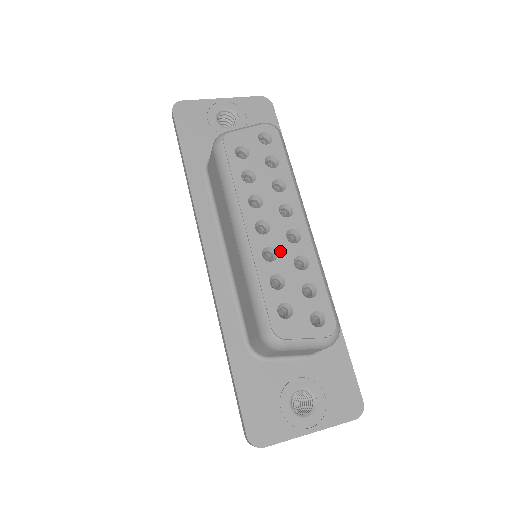
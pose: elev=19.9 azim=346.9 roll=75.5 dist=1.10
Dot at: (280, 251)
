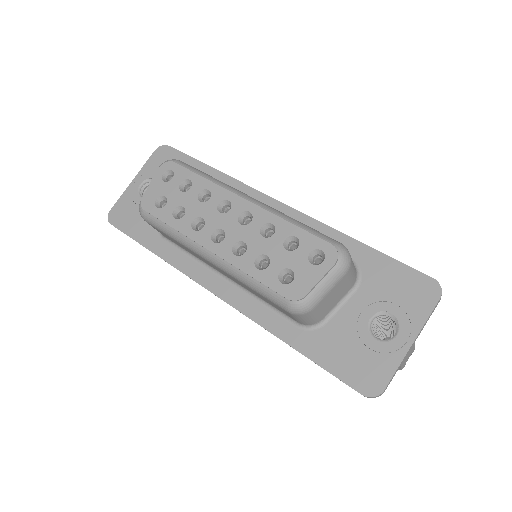
Dot at: (245, 239)
